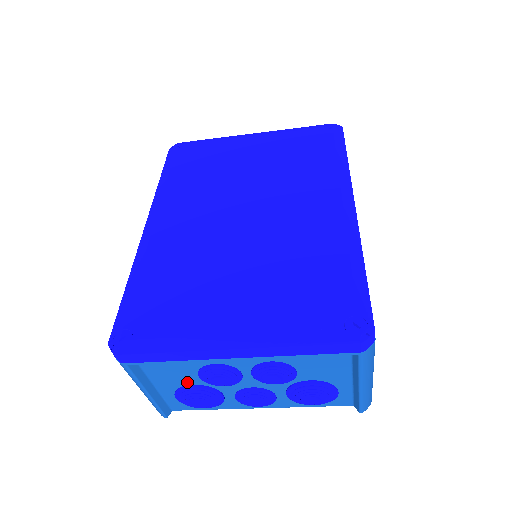
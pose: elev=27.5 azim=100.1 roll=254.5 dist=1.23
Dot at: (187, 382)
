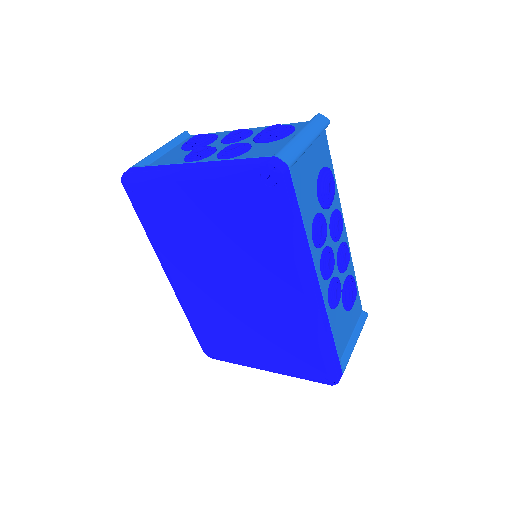
Dot at: occluded
